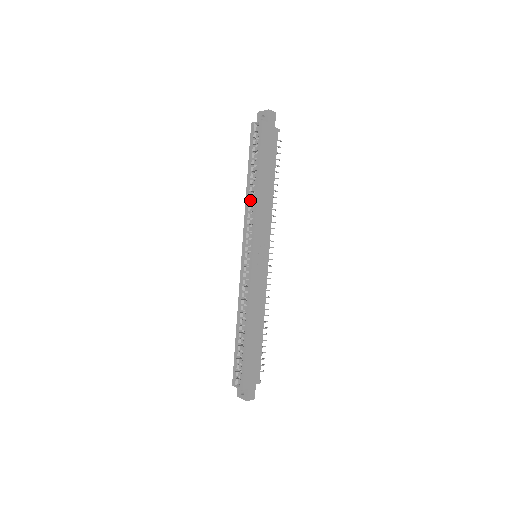
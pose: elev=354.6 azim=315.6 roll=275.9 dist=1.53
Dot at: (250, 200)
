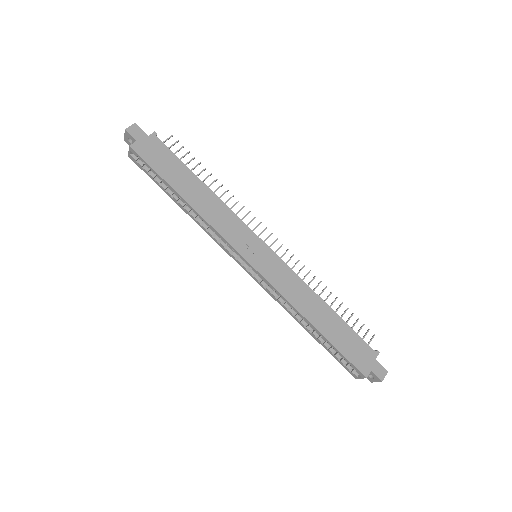
Dot at: (198, 219)
